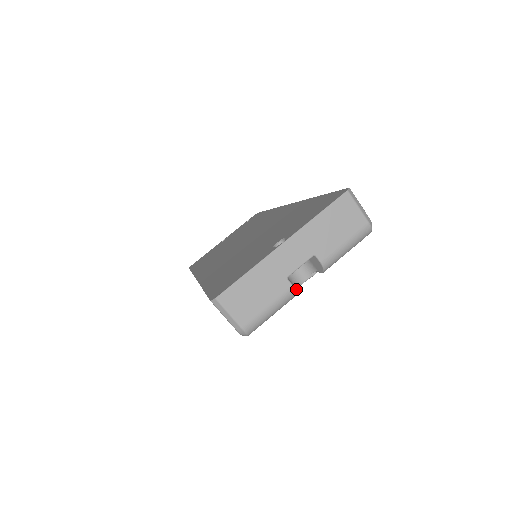
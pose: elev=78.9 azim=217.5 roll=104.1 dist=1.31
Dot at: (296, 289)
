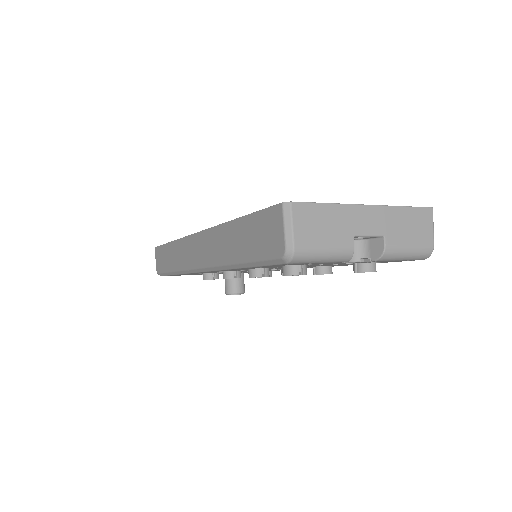
Dot at: (350, 255)
